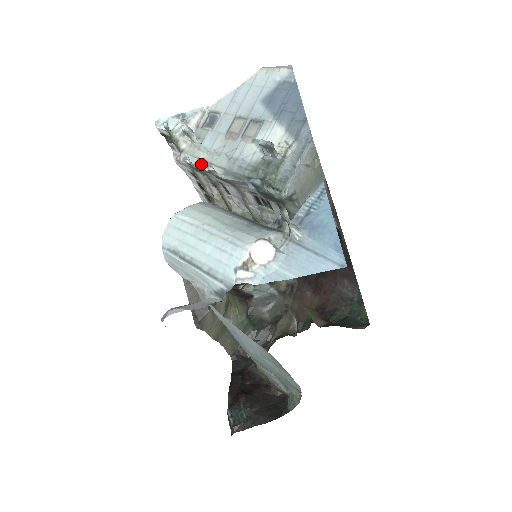
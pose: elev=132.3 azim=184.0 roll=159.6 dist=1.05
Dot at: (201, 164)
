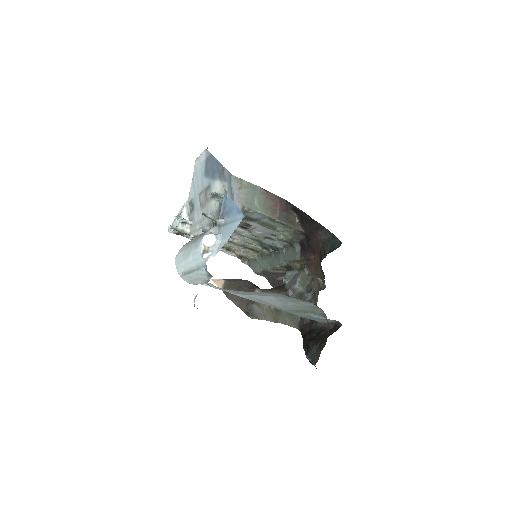
Dot at: (200, 232)
